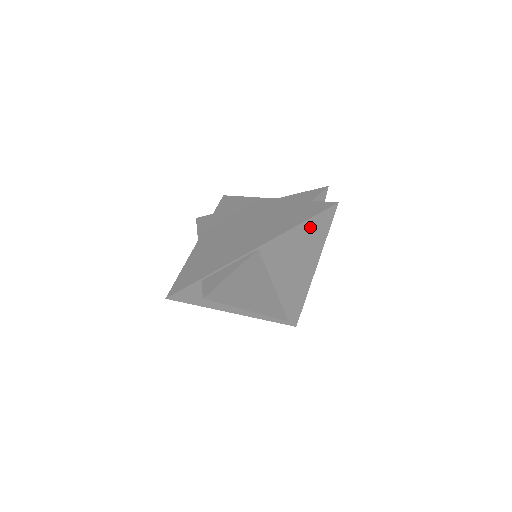
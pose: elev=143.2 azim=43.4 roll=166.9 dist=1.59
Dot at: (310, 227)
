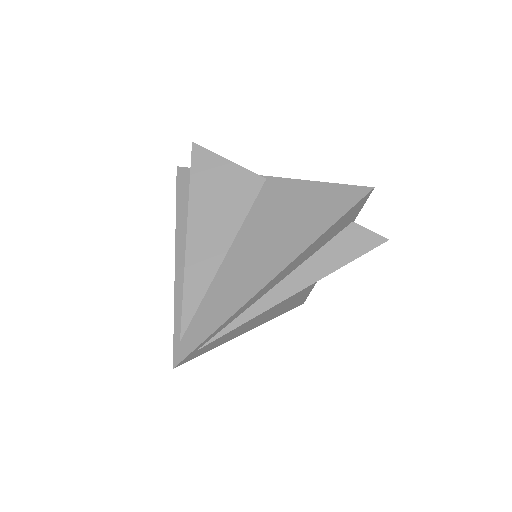
Dot at: (325, 196)
